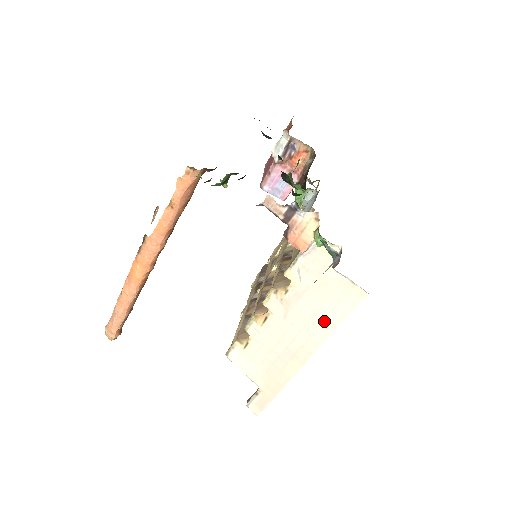
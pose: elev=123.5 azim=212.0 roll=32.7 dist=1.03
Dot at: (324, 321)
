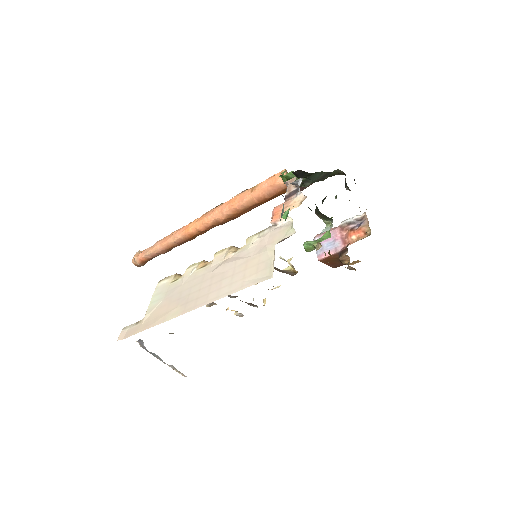
Dot at: (229, 285)
